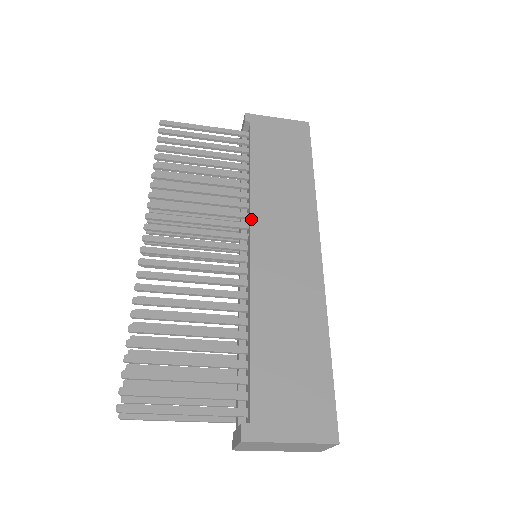
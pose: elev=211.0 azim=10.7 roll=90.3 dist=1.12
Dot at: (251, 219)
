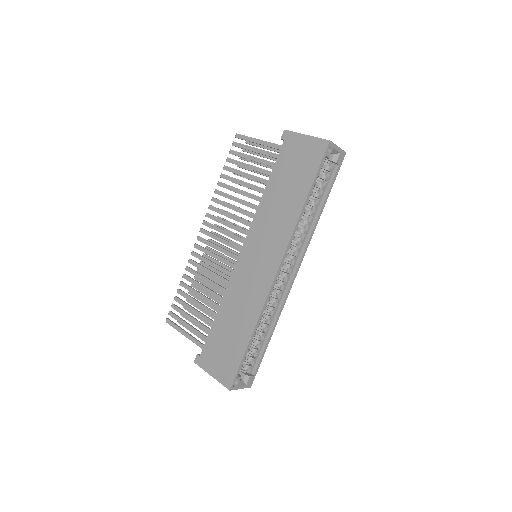
Dot at: (248, 233)
